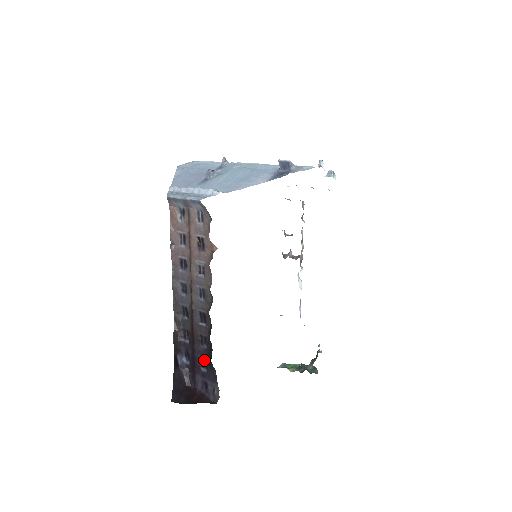
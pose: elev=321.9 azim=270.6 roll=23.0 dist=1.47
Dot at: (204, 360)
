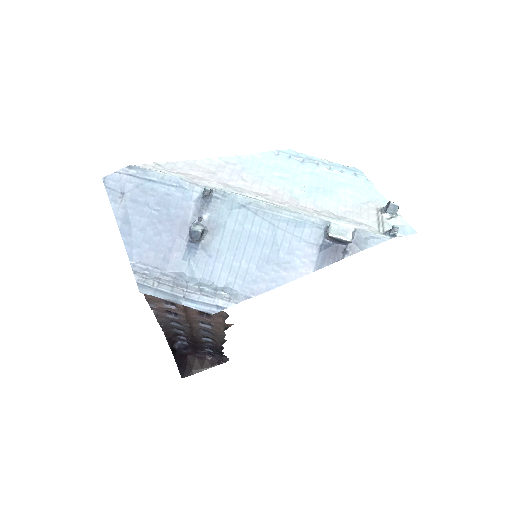
Dot at: (208, 347)
